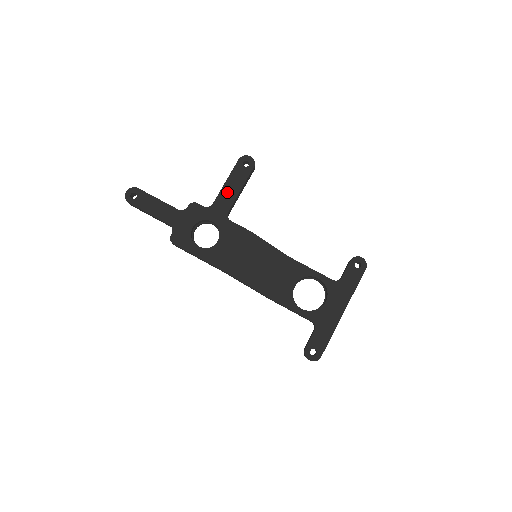
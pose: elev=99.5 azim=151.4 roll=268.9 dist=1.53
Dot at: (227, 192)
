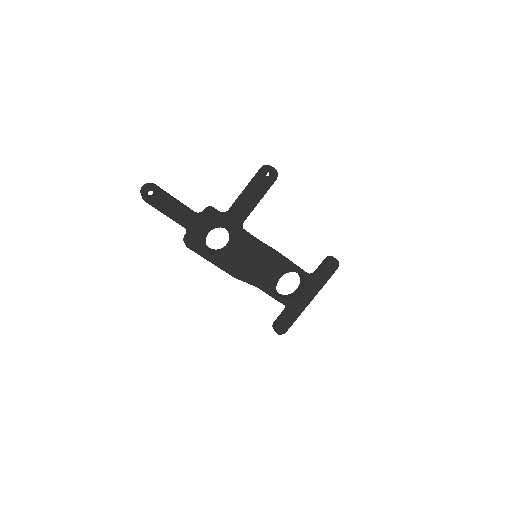
Dot at: (246, 202)
